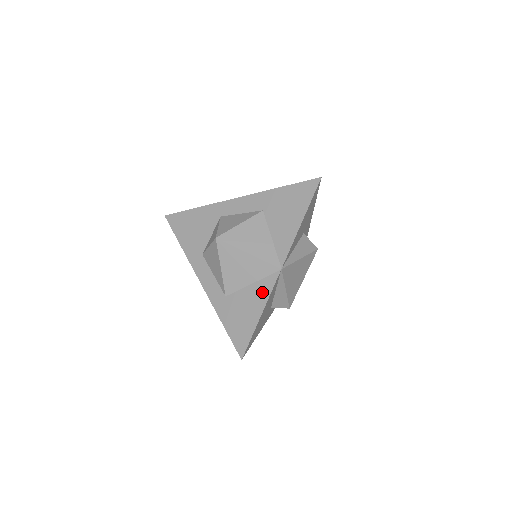
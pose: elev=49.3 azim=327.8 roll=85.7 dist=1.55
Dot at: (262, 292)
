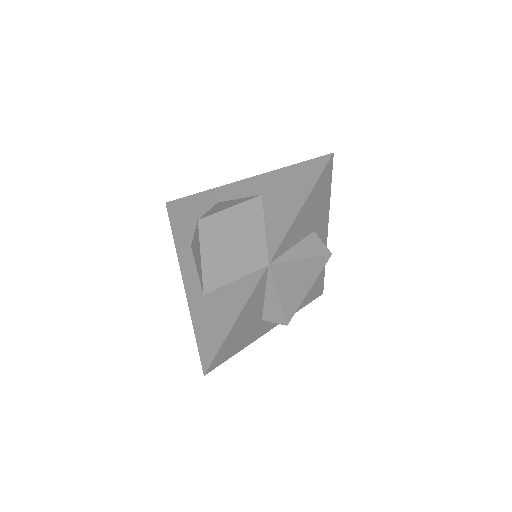
Dot at: (242, 292)
